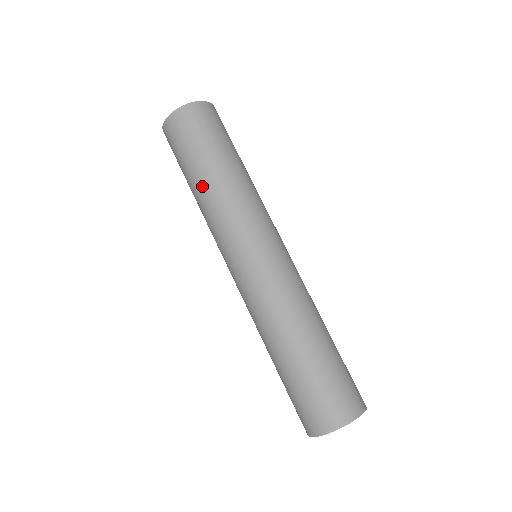
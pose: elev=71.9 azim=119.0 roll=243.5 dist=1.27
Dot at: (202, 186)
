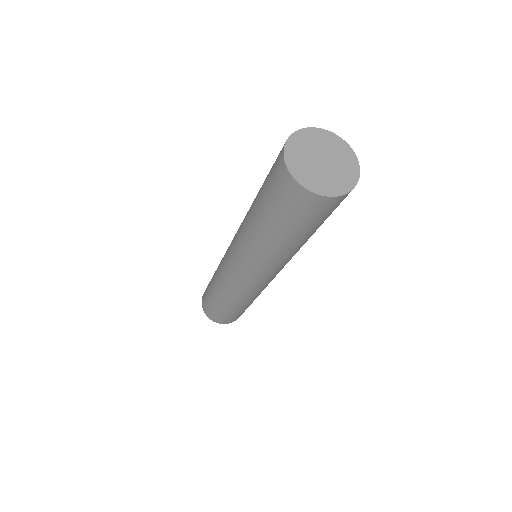
Dot at: (213, 282)
